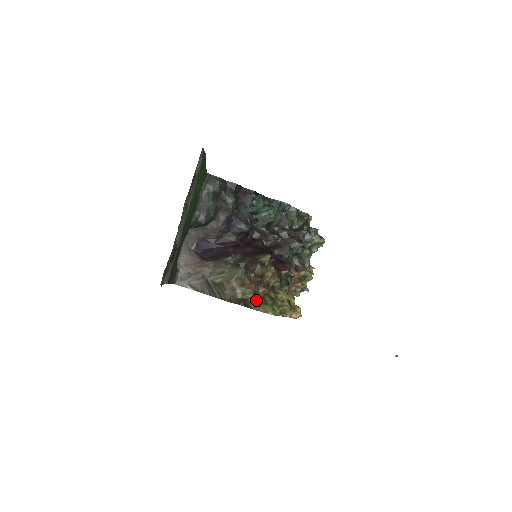
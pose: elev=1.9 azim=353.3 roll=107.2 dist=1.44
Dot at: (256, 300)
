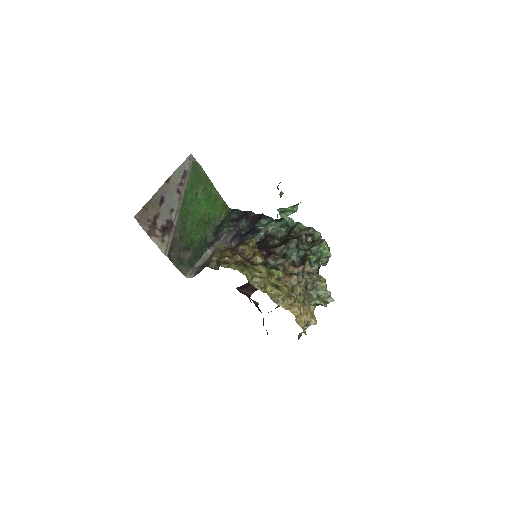
Dot at: (226, 260)
